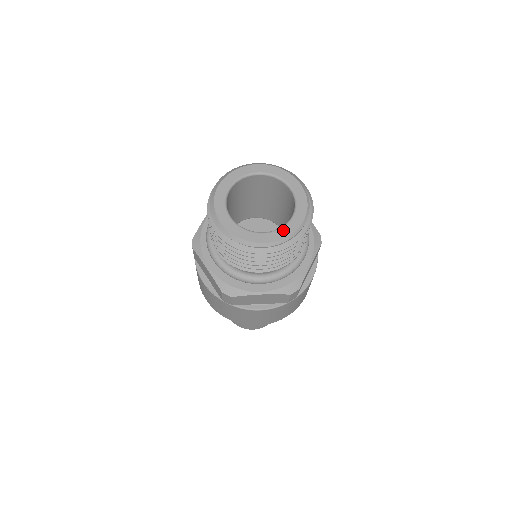
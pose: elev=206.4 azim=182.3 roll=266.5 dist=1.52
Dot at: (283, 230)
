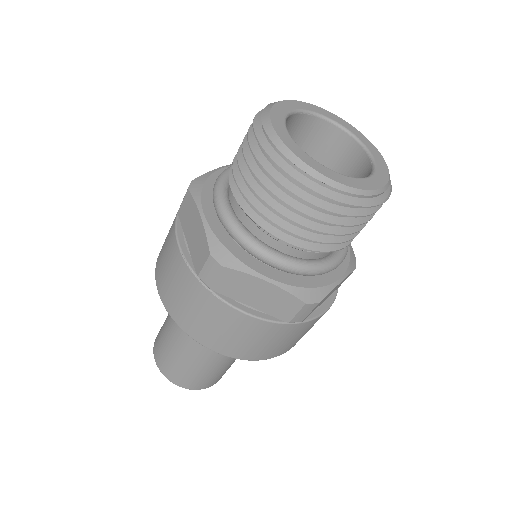
Dot at: (357, 180)
